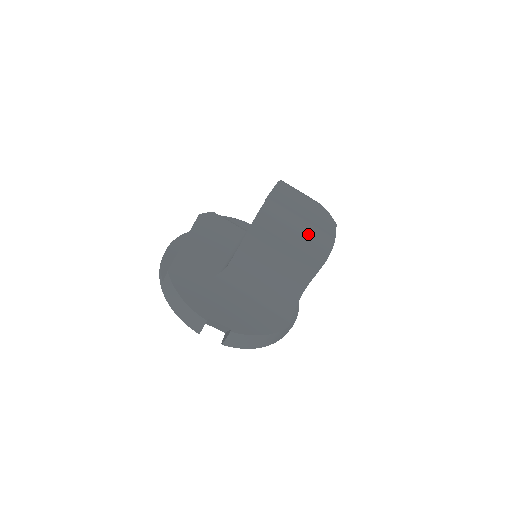
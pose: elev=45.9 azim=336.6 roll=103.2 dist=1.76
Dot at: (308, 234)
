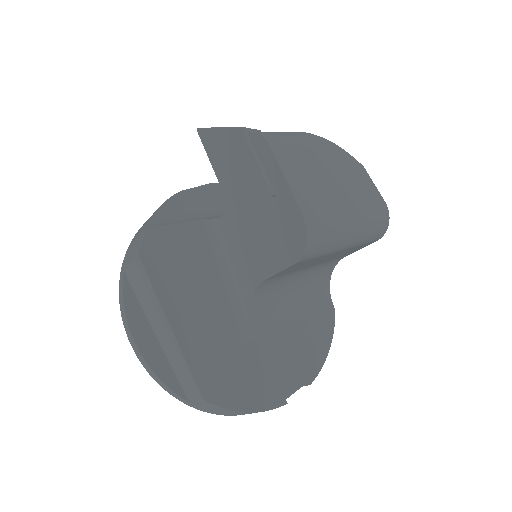
Dot at: (364, 226)
